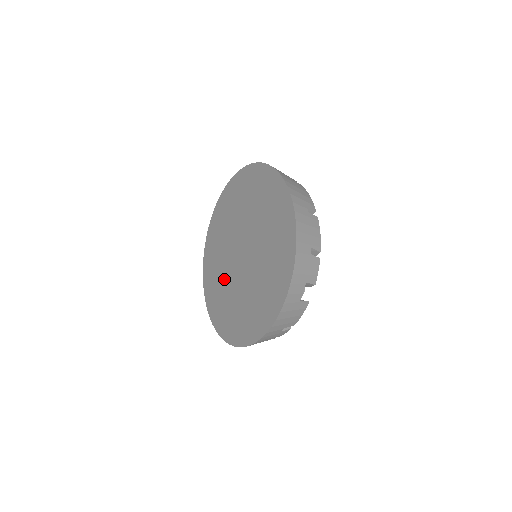
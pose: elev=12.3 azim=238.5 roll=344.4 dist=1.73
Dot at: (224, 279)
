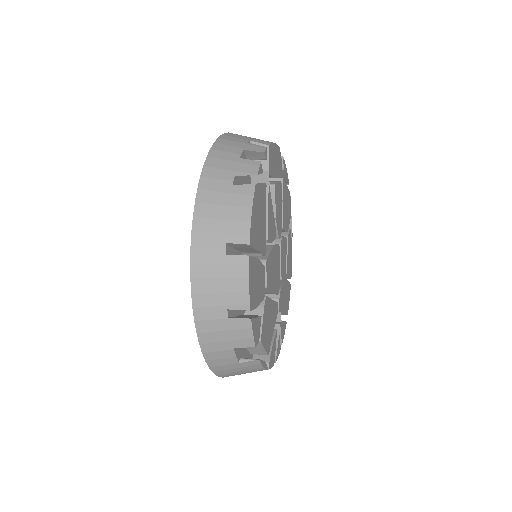
Dot at: occluded
